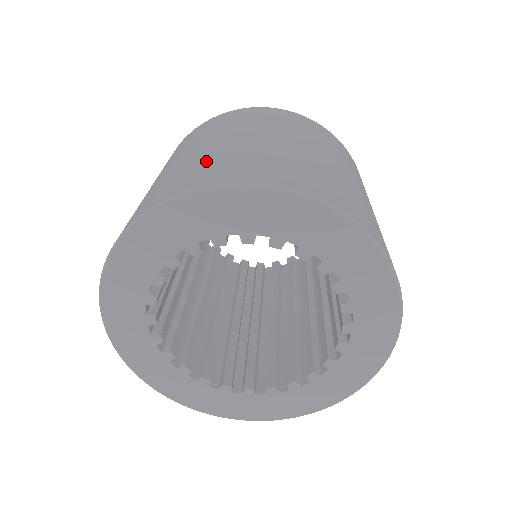
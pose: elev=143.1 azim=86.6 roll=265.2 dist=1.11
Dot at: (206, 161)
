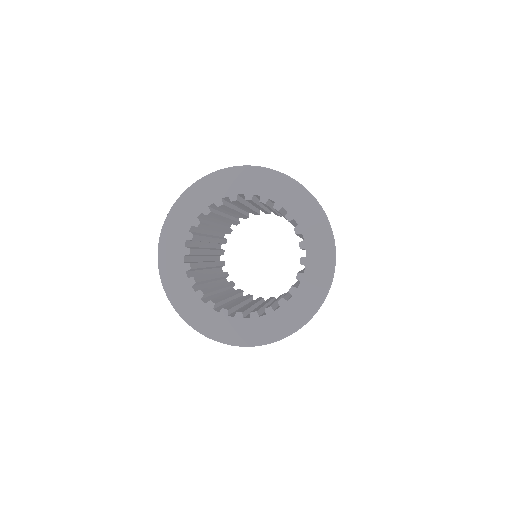
Dot at: occluded
